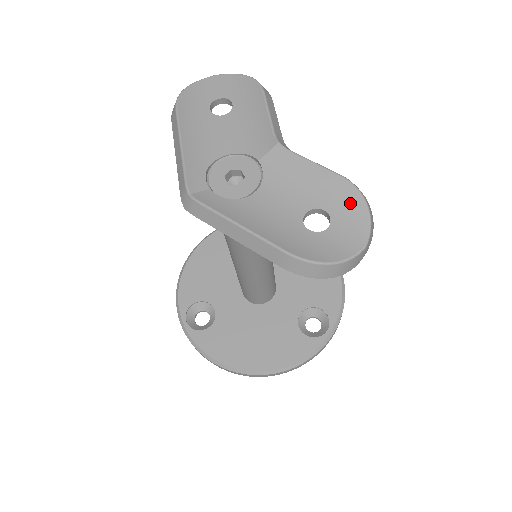
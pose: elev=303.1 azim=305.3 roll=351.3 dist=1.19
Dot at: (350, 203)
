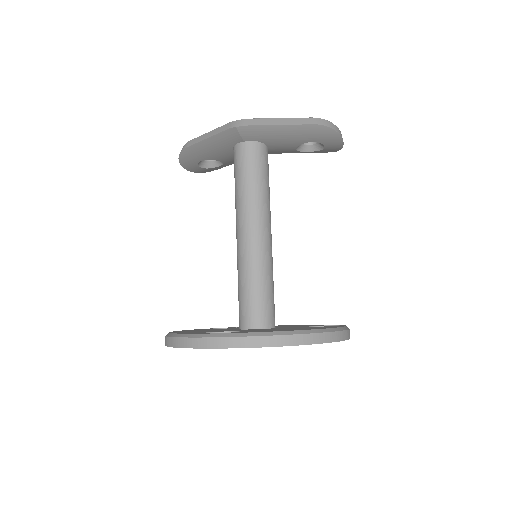
Dot at: occluded
